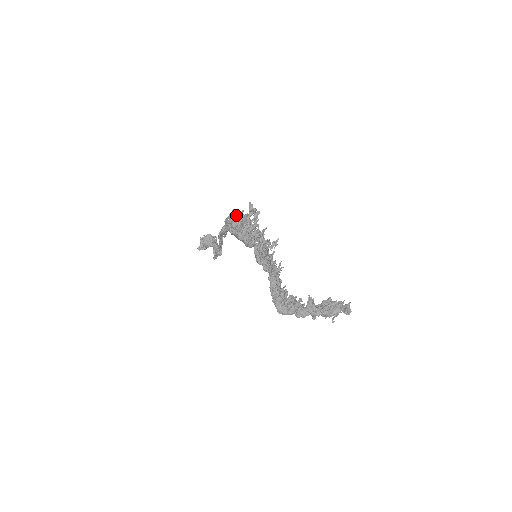
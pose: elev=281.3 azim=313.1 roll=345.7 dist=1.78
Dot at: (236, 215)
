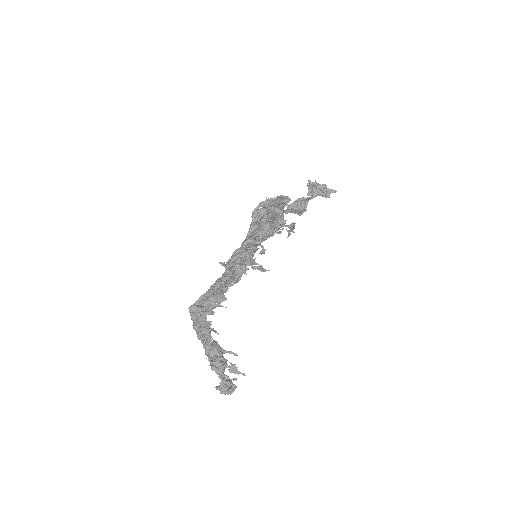
Dot at: (272, 204)
